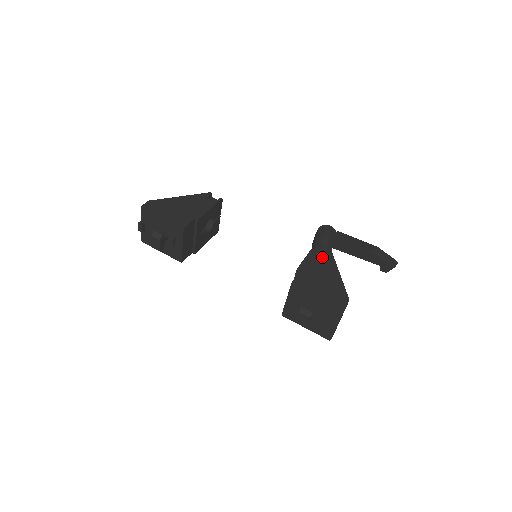
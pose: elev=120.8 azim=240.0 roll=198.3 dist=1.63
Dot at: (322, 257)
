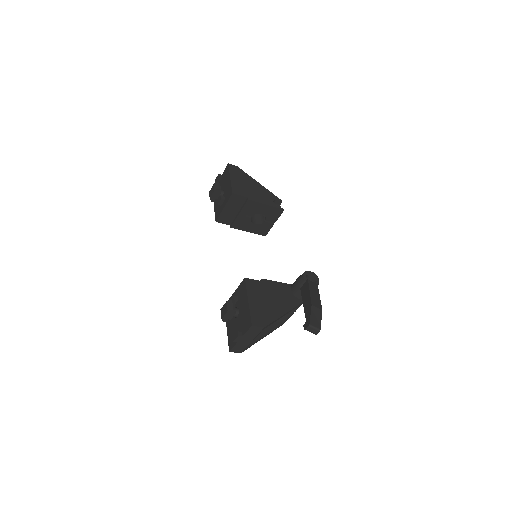
Dot at: (291, 295)
